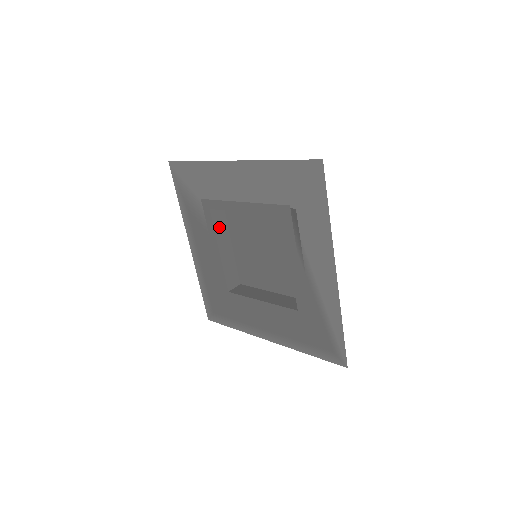
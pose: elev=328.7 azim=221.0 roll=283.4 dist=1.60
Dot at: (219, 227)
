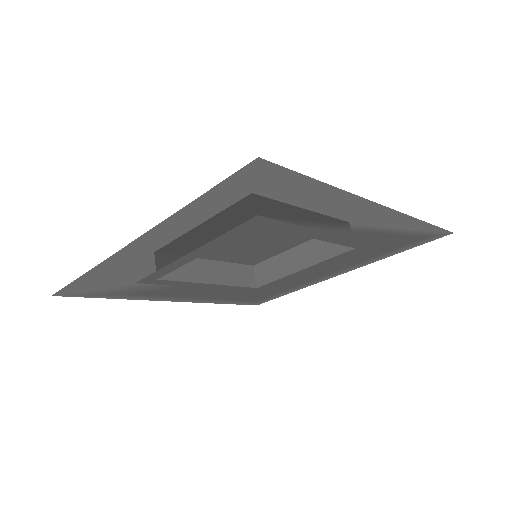
Dot at: (183, 272)
